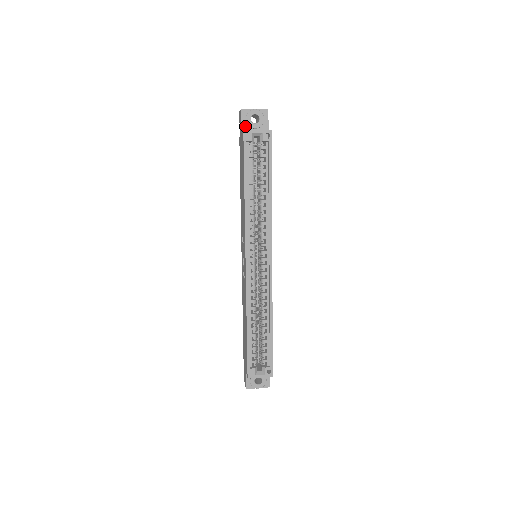
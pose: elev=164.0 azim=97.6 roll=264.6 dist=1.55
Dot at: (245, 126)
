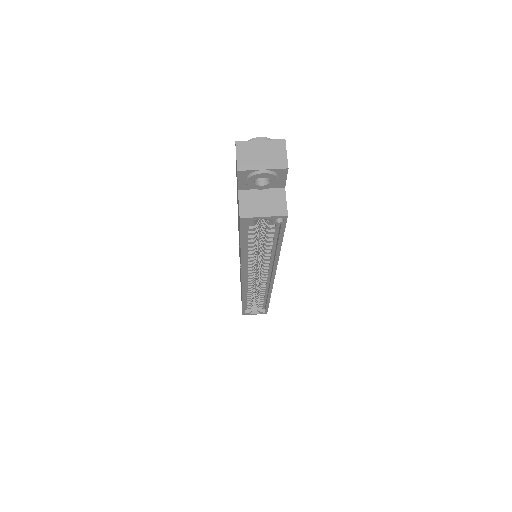
Dot at: (244, 185)
